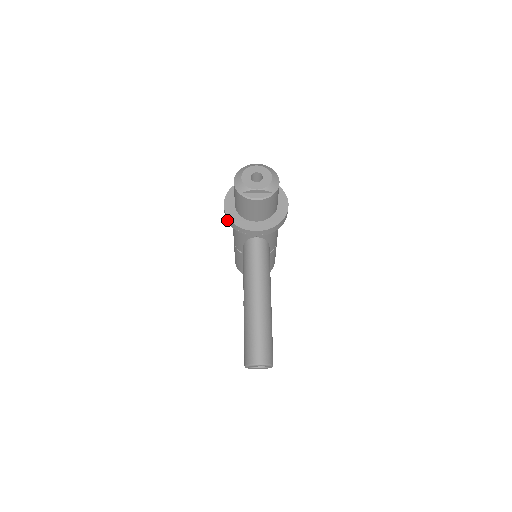
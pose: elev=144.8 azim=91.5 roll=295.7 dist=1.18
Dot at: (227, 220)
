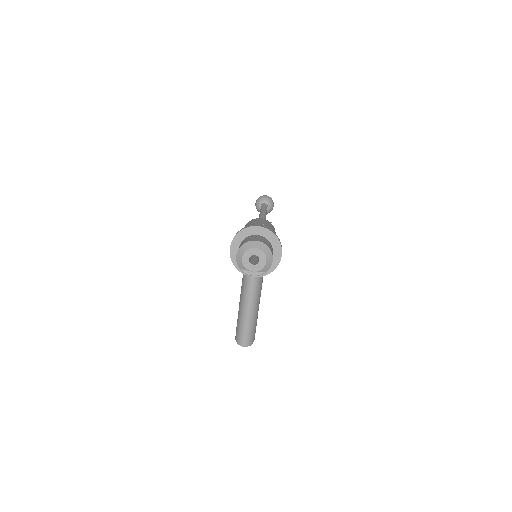
Dot at: (231, 258)
